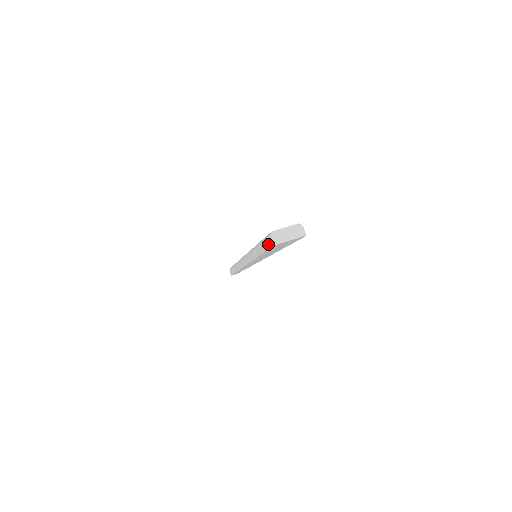
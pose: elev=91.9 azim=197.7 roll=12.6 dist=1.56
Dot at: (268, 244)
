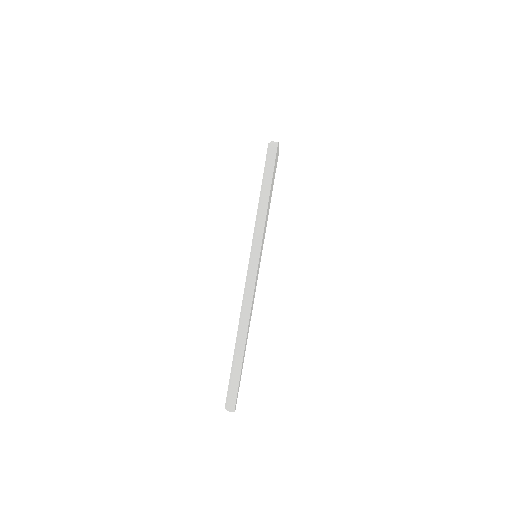
Dot at: (273, 154)
